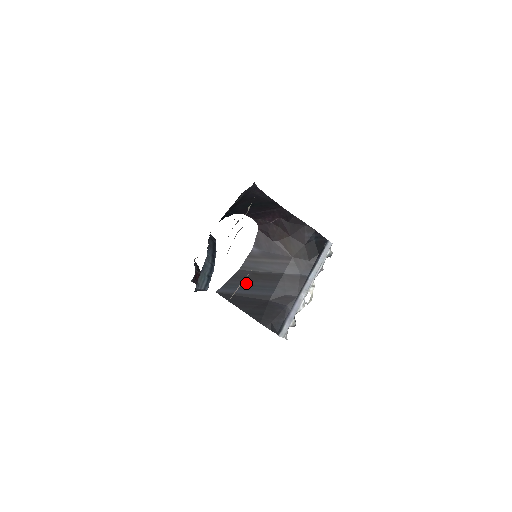
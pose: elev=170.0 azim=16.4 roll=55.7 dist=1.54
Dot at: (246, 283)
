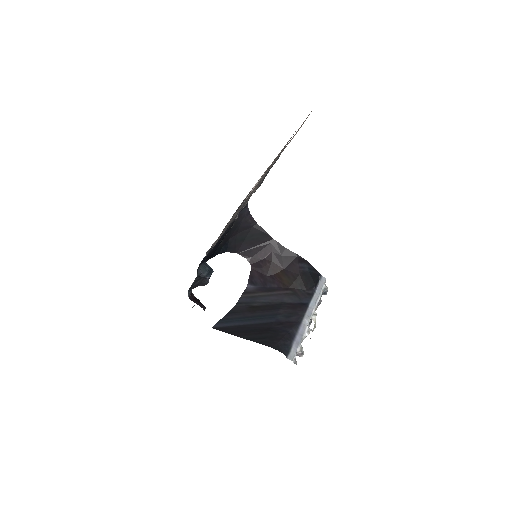
Dot at: (244, 316)
